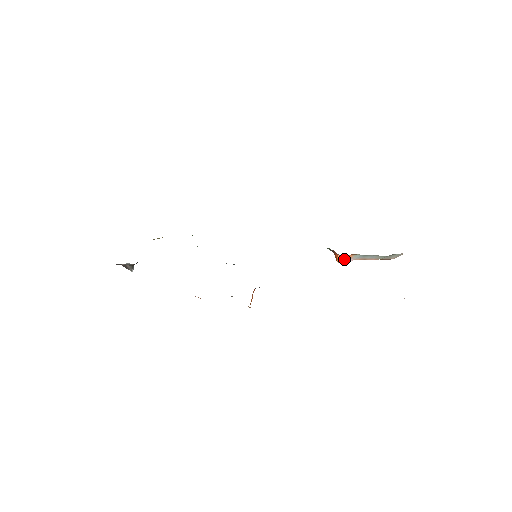
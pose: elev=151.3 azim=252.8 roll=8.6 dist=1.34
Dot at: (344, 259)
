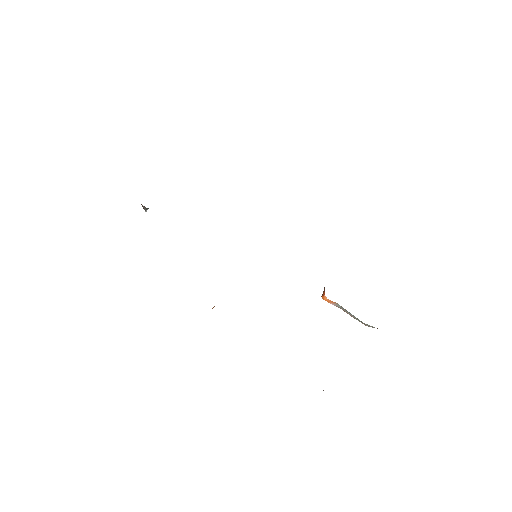
Dot at: (328, 300)
